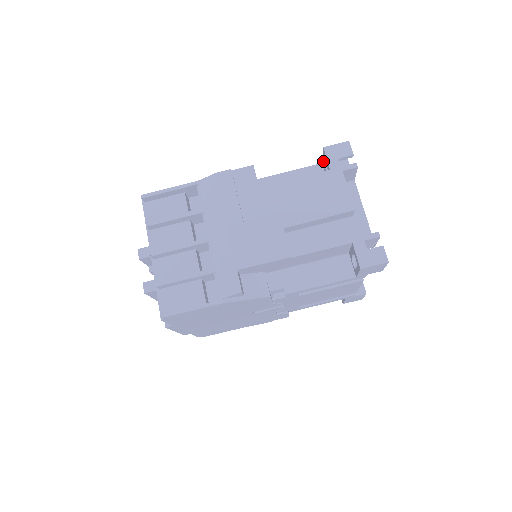
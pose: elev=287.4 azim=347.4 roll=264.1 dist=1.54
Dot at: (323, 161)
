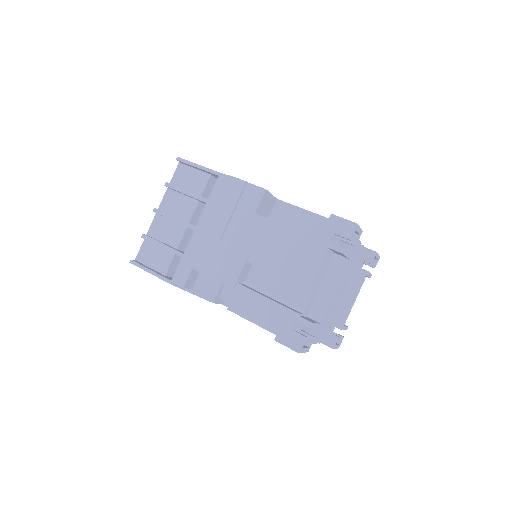
Dot at: occluded
